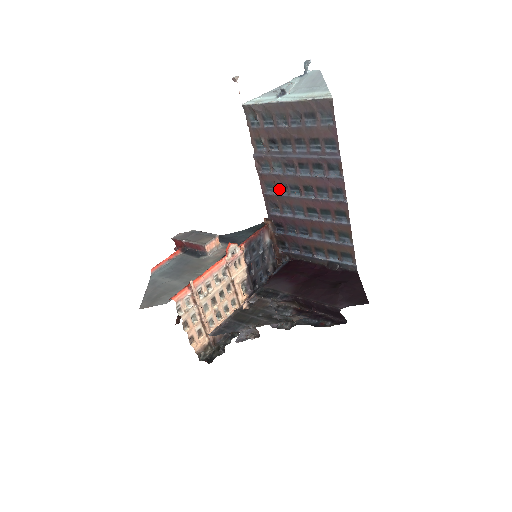
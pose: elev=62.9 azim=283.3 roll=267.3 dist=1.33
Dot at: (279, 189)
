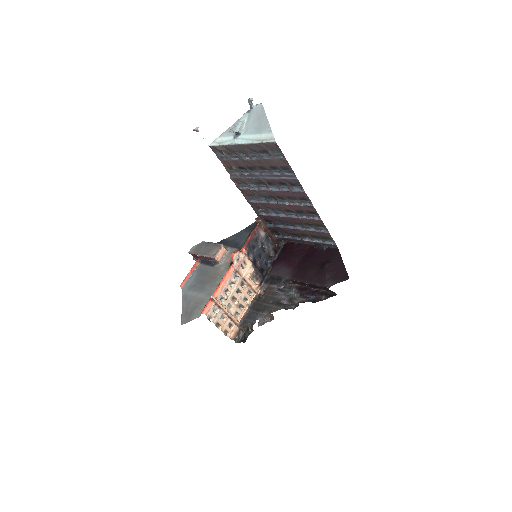
Dot at: (259, 198)
